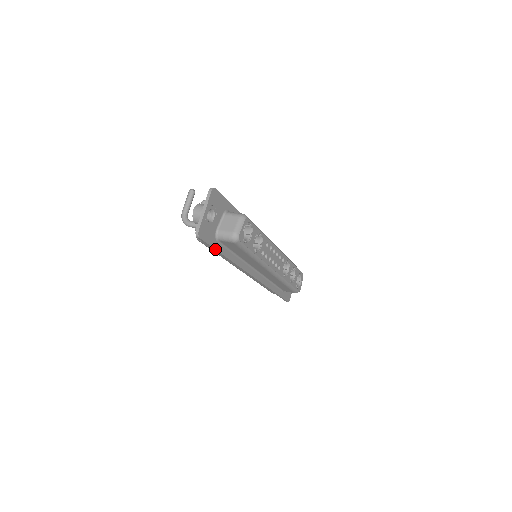
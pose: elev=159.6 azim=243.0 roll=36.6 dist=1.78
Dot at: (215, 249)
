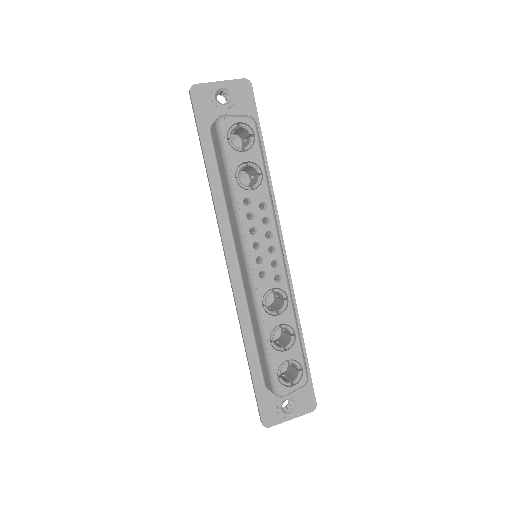
Dot at: (199, 134)
